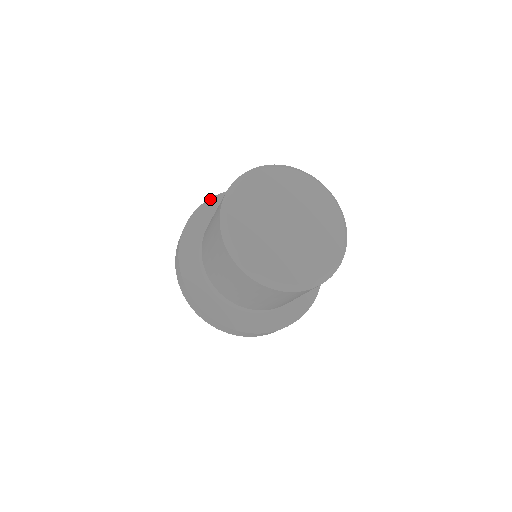
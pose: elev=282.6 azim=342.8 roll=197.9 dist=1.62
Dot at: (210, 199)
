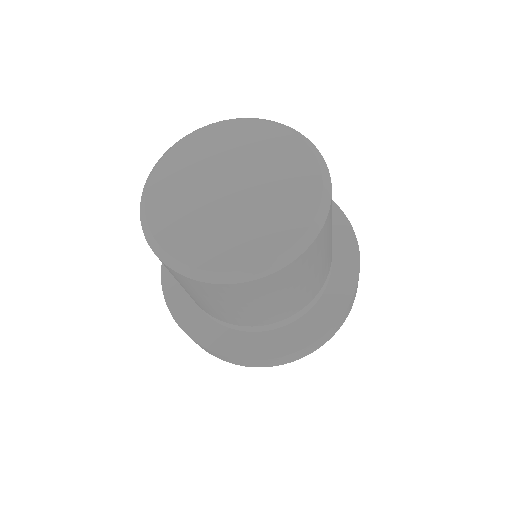
Dot at: occluded
